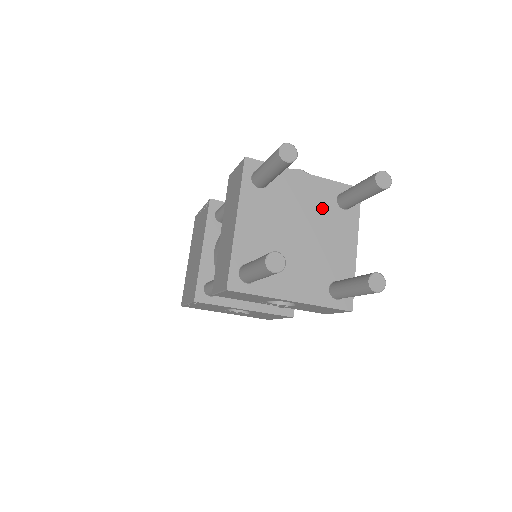
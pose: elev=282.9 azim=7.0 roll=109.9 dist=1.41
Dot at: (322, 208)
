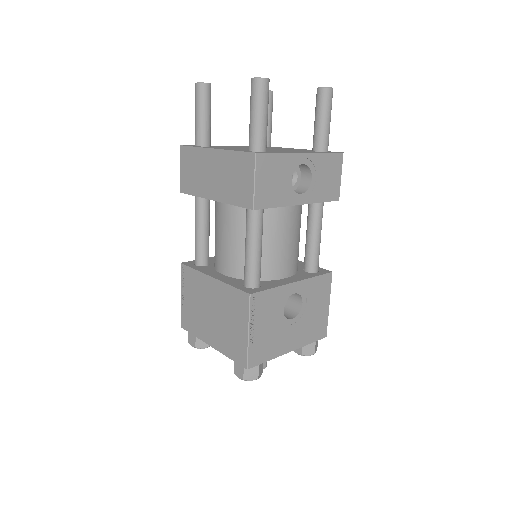
Dot at: occluded
